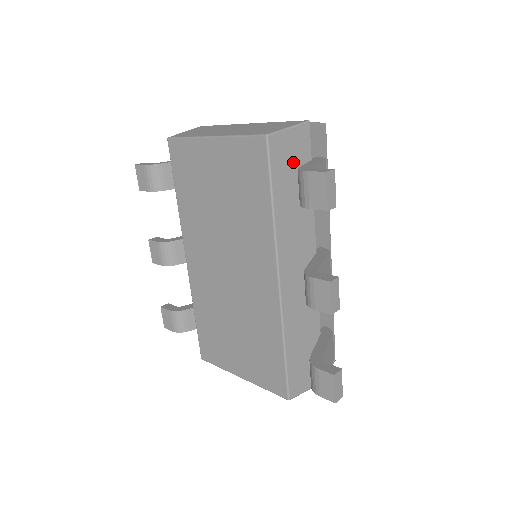
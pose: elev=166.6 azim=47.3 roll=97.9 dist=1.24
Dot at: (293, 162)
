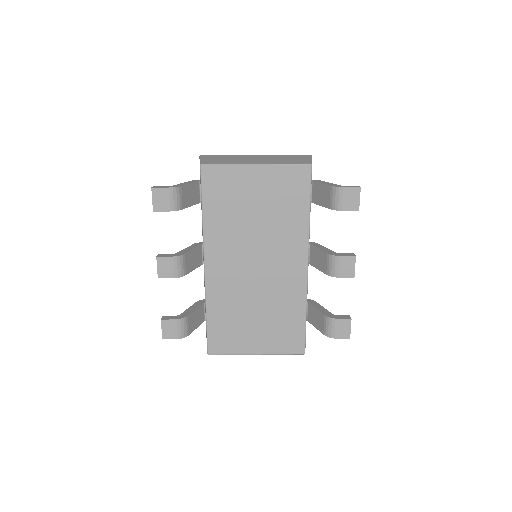
Dot at: occluded
